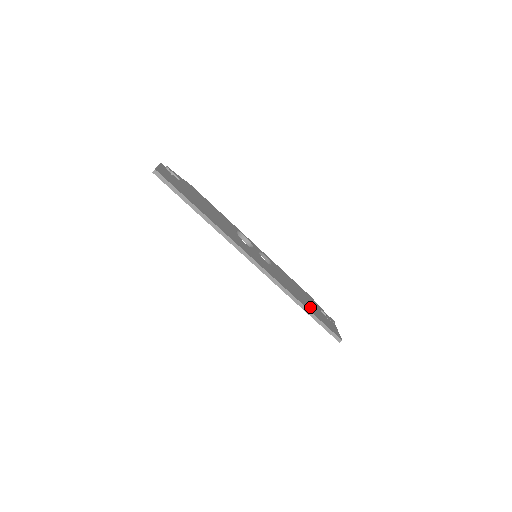
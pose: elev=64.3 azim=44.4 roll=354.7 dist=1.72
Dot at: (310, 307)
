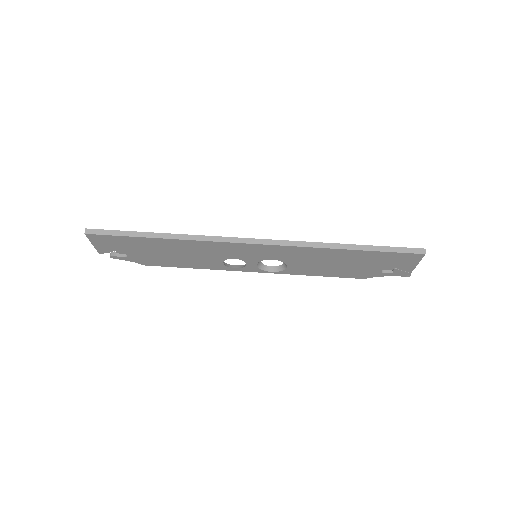
Dot at: occluded
